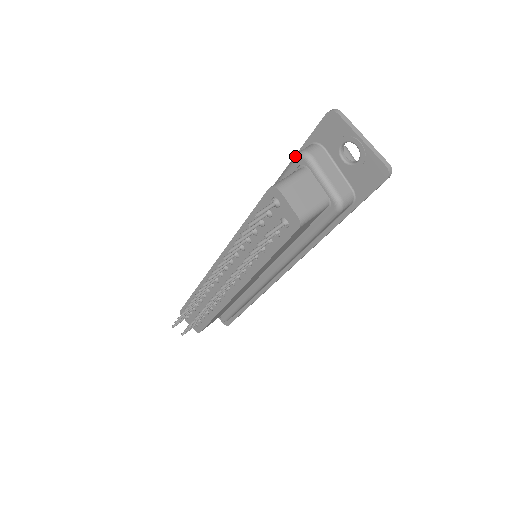
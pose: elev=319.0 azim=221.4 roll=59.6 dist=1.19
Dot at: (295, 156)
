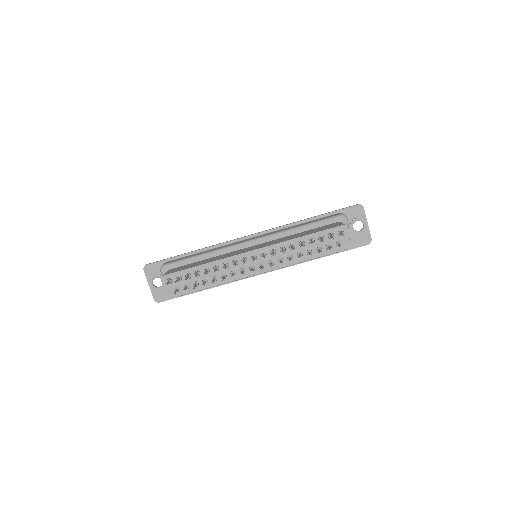
Dot at: (340, 215)
